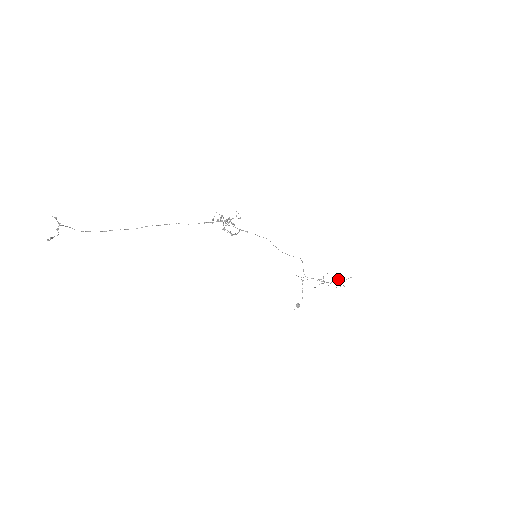
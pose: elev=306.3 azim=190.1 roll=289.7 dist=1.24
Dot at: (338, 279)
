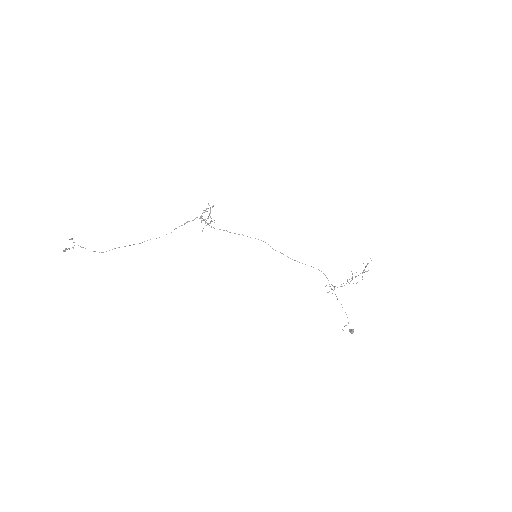
Dot at: occluded
